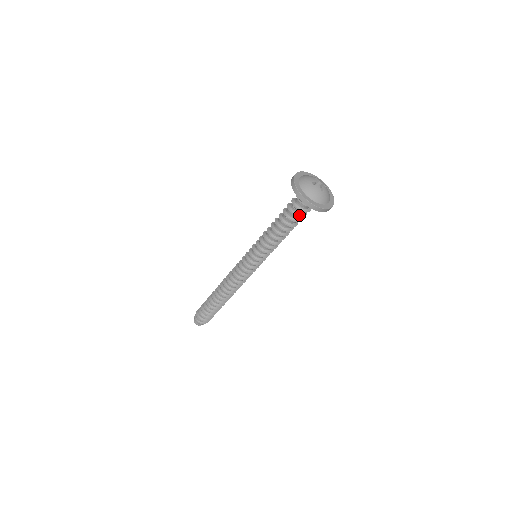
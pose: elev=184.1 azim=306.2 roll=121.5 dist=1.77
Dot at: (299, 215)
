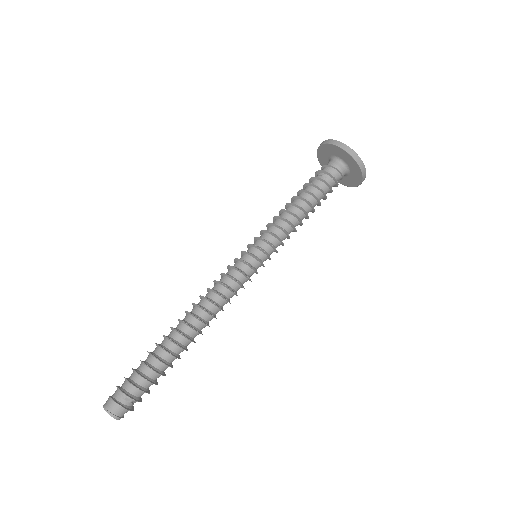
Dot at: (326, 182)
